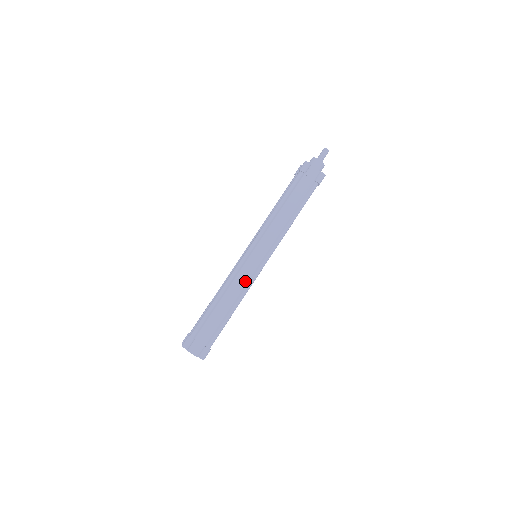
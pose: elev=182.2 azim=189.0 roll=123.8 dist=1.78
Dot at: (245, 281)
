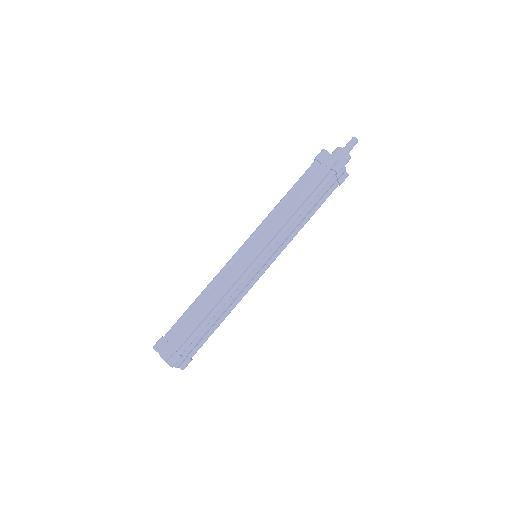
Dot at: (244, 289)
